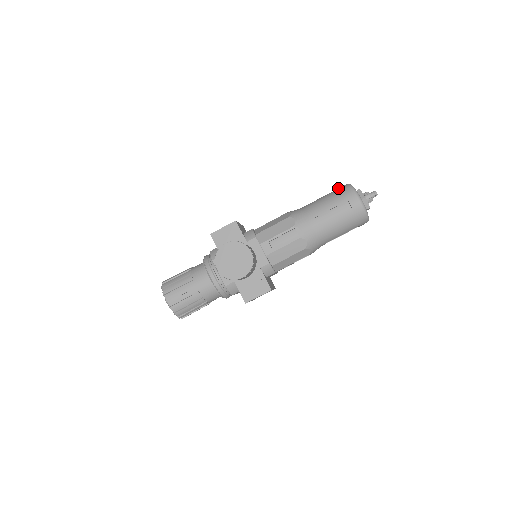
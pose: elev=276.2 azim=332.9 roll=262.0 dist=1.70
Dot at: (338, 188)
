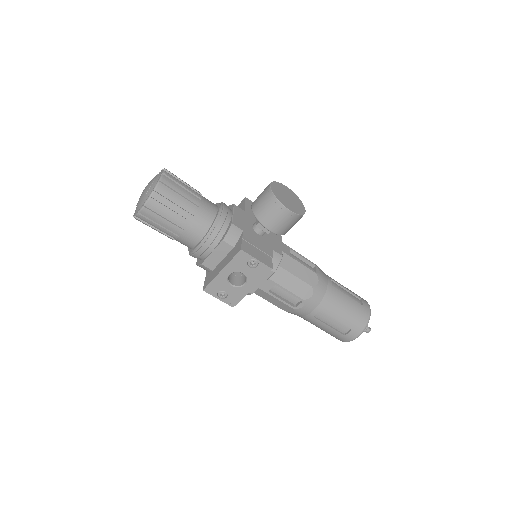
Dot at: occluded
